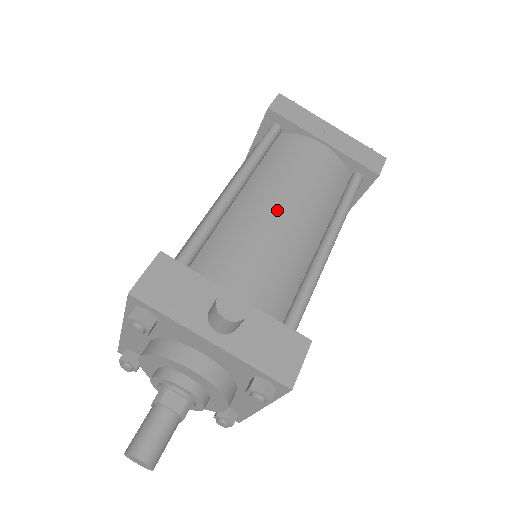
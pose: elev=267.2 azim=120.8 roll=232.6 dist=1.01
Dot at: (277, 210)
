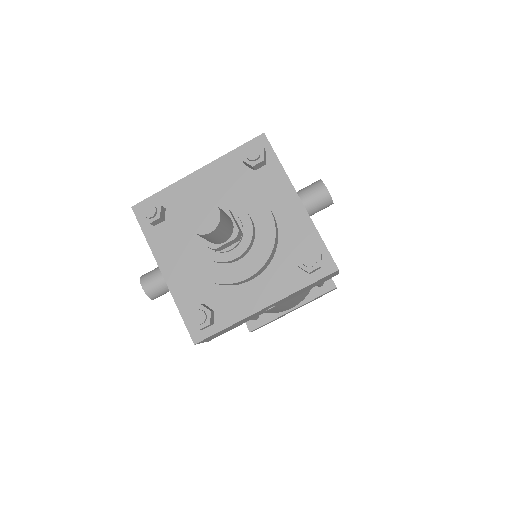
Dot at: occluded
